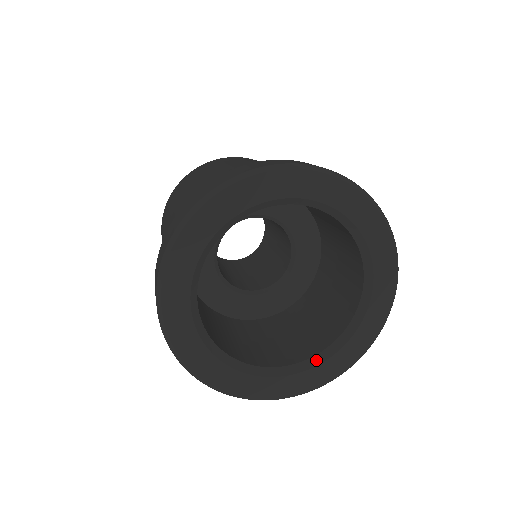
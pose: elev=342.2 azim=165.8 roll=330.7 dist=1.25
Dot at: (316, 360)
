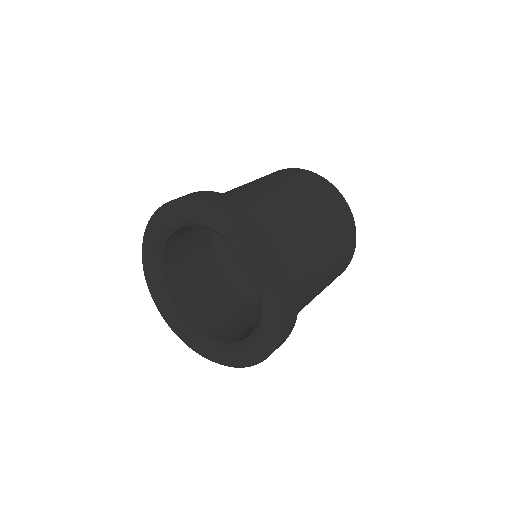
Dot at: (181, 319)
